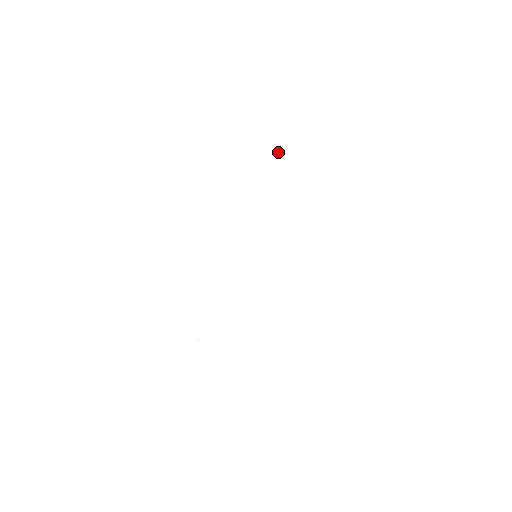
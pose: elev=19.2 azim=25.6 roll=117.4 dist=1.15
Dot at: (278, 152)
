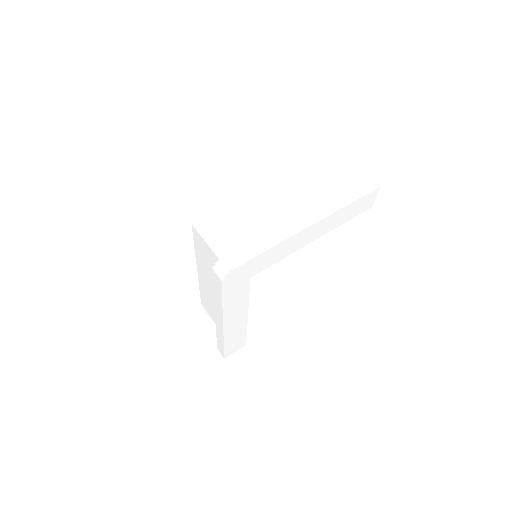
Dot at: (319, 208)
